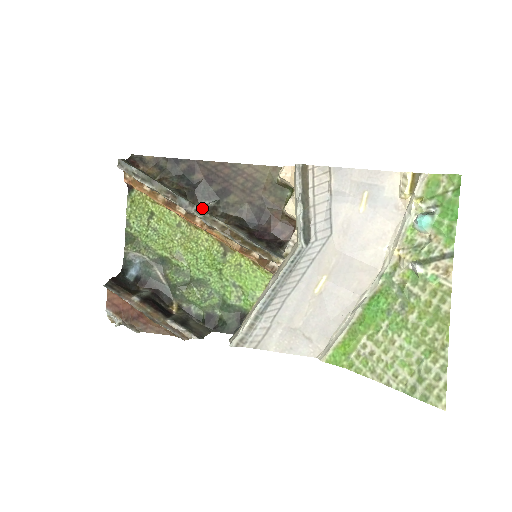
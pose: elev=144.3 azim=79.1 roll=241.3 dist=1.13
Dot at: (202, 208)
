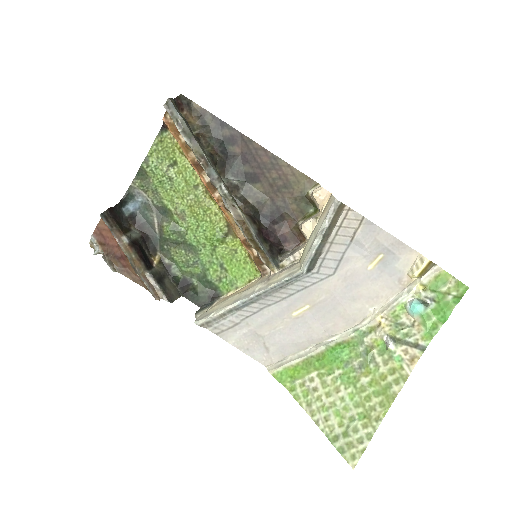
Dot at: (225, 182)
